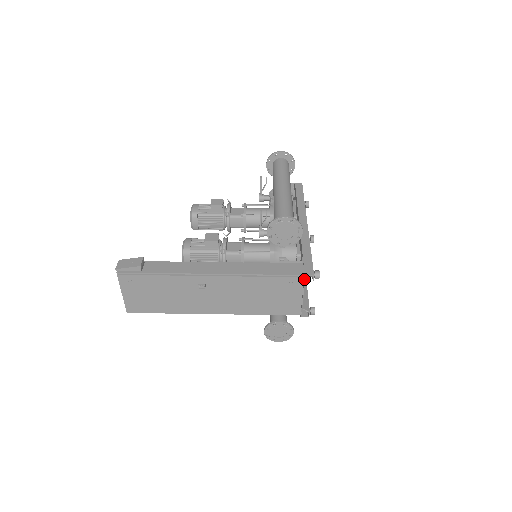
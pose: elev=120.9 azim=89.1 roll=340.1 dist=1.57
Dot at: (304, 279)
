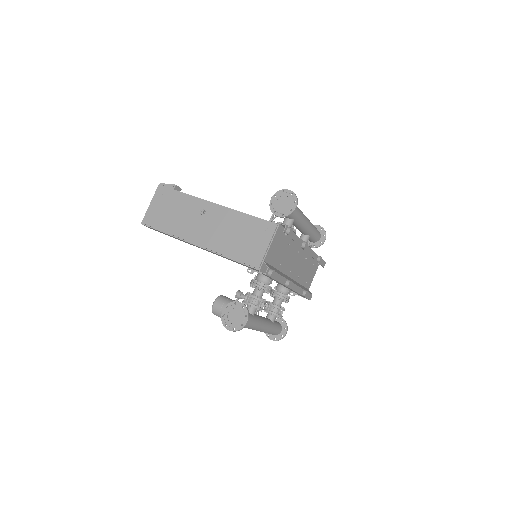
Dot at: (277, 227)
